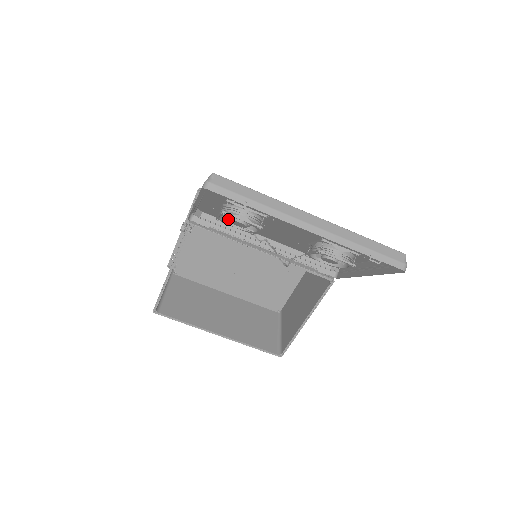
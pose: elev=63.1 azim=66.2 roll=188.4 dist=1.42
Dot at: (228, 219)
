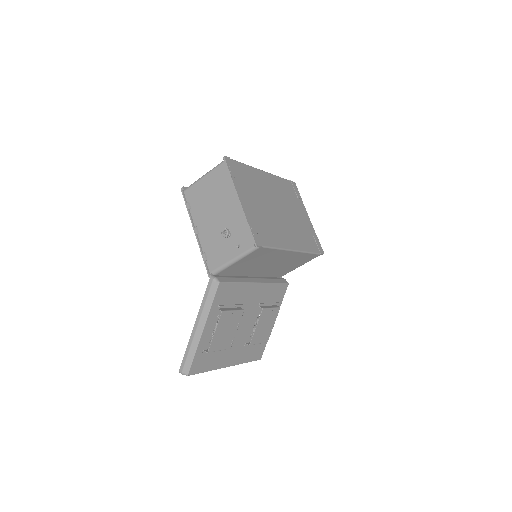
Dot at: occluded
